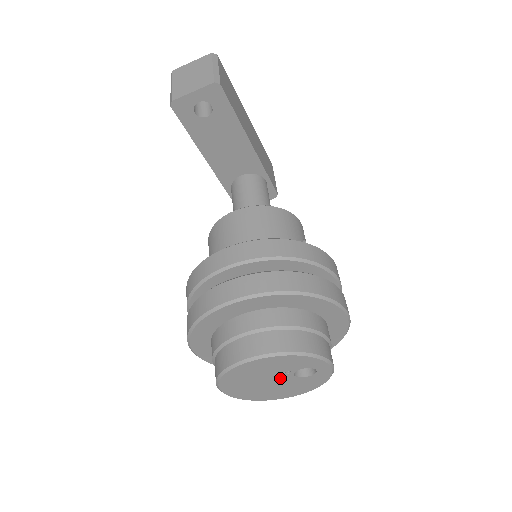
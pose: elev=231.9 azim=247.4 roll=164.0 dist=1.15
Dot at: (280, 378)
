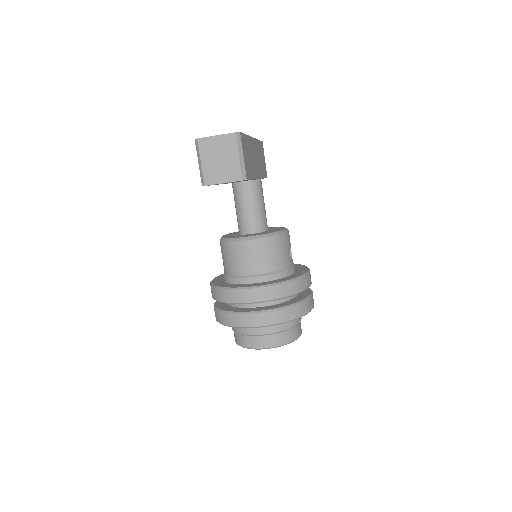
Dot at: occluded
